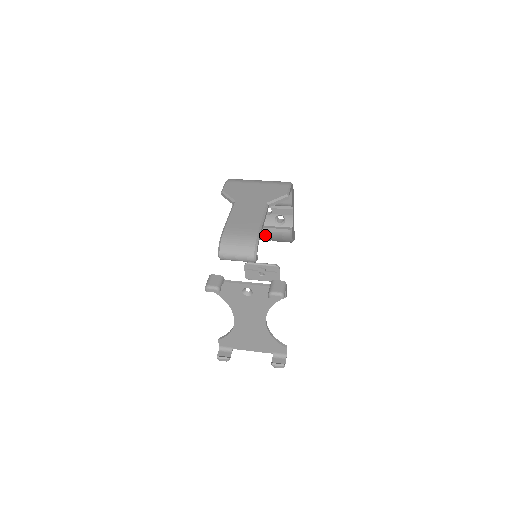
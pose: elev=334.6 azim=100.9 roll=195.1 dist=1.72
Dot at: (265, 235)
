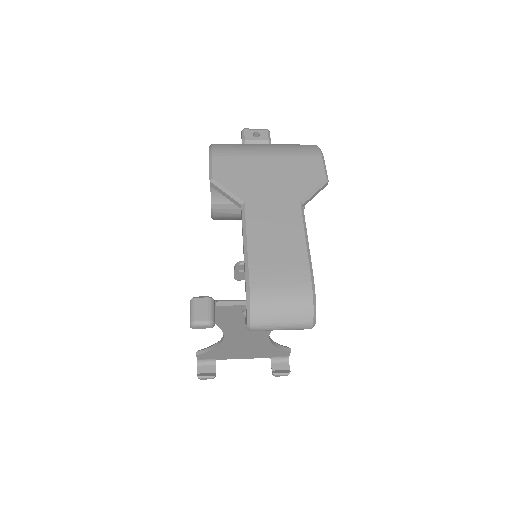
Dot at: occluded
